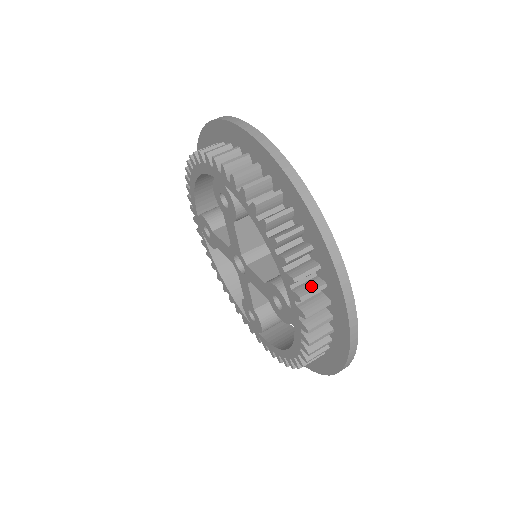
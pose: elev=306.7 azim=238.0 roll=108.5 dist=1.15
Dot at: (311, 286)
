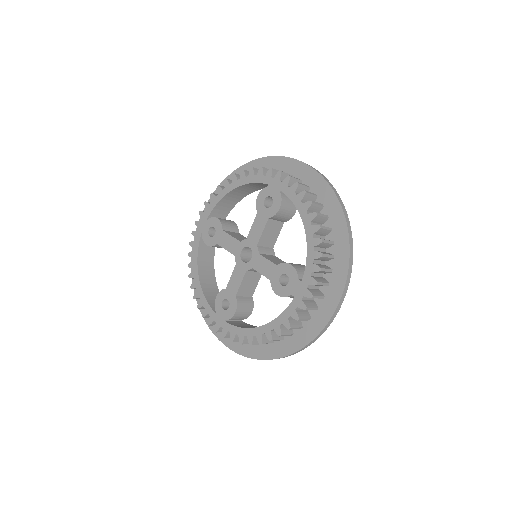
Dot at: (325, 266)
